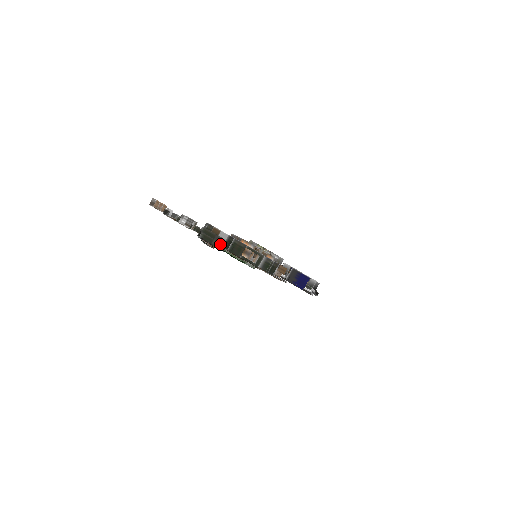
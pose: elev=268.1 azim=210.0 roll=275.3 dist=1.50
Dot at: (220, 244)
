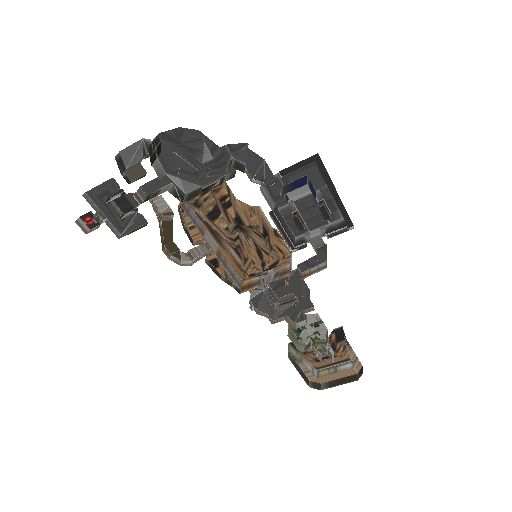
Dot at: (147, 157)
